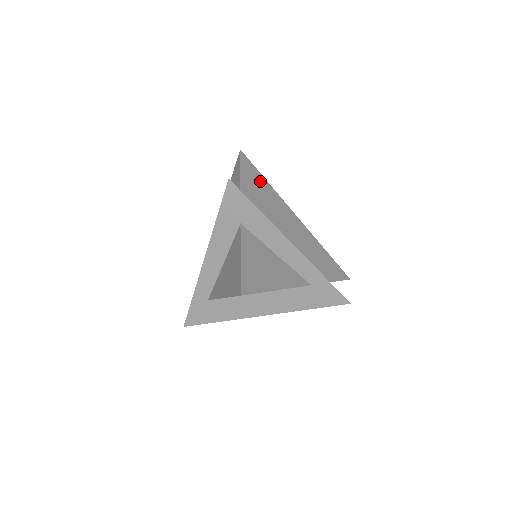
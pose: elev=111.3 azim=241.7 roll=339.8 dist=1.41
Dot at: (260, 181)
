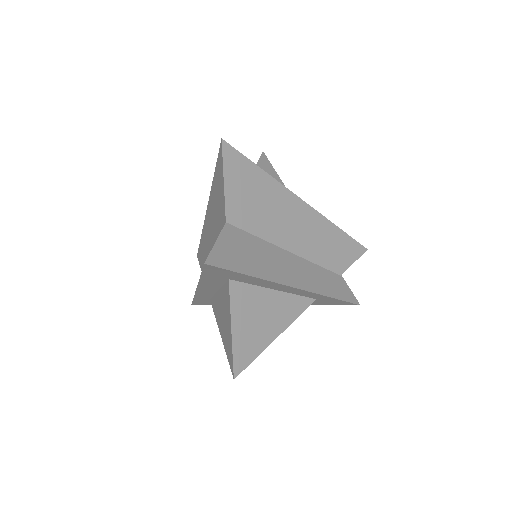
Dot at: (252, 179)
